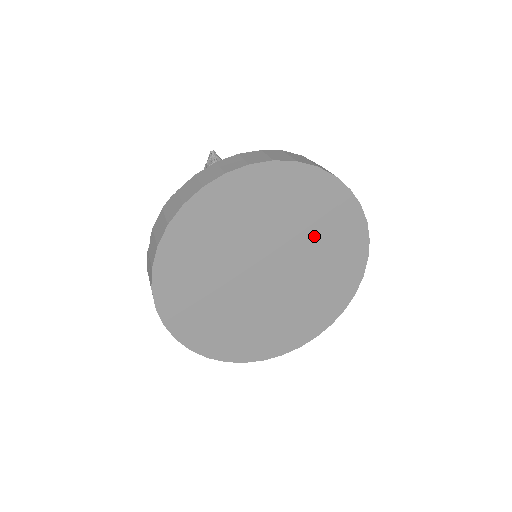
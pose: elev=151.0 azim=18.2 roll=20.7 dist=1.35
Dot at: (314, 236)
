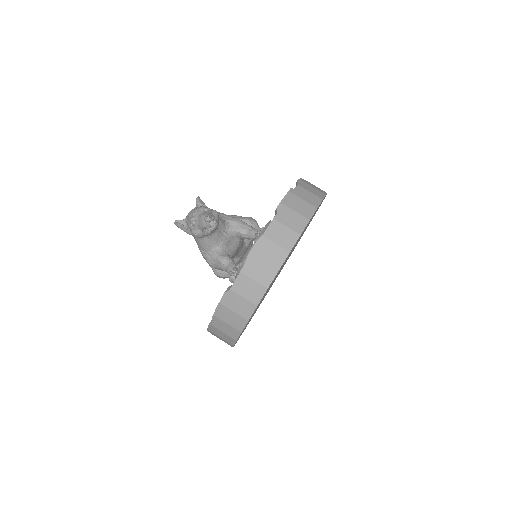
Dot at: occluded
